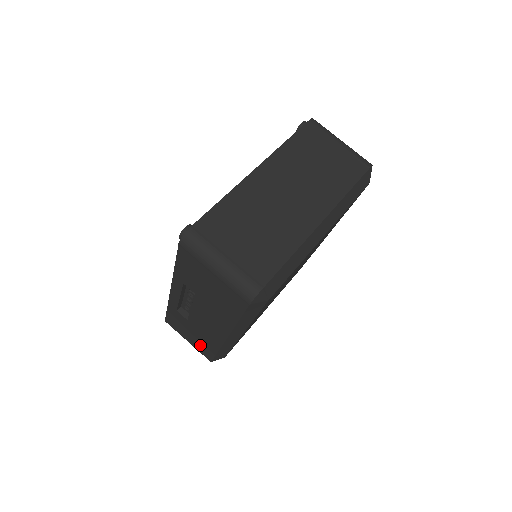
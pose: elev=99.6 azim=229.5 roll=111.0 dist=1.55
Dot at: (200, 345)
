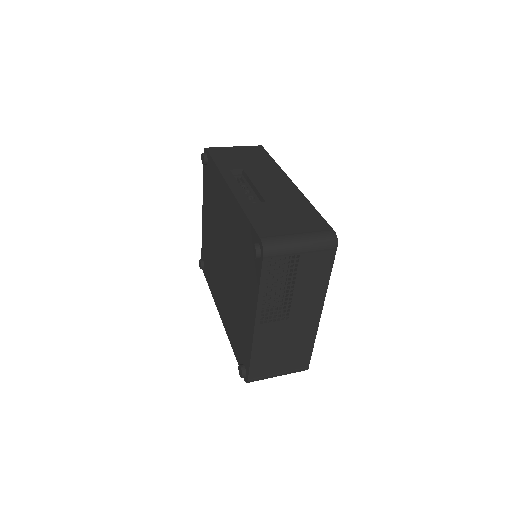
Dot at: (304, 220)
